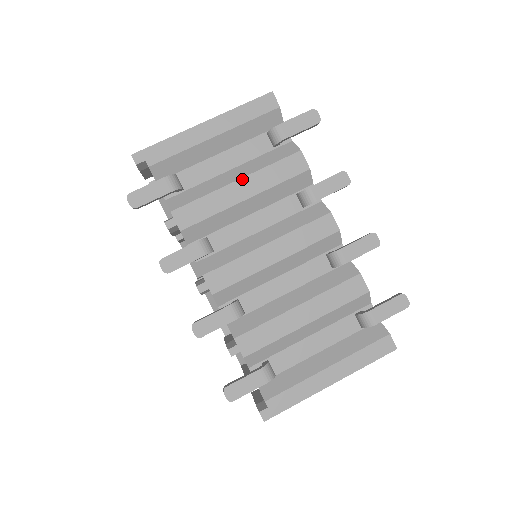
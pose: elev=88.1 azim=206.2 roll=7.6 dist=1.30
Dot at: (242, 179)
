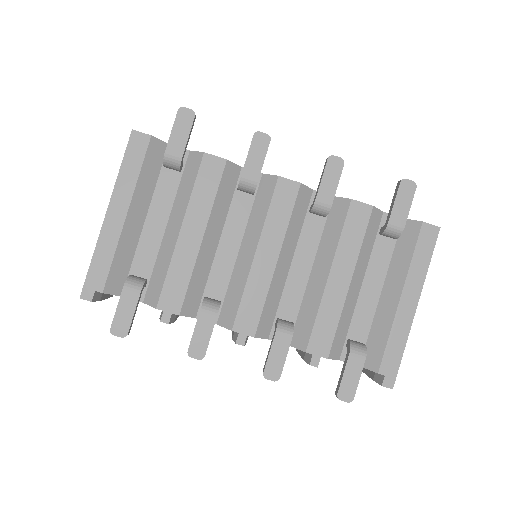
Dot at: (183, 225)
